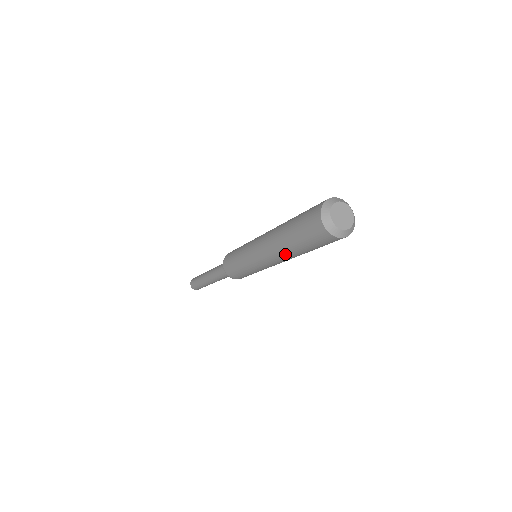
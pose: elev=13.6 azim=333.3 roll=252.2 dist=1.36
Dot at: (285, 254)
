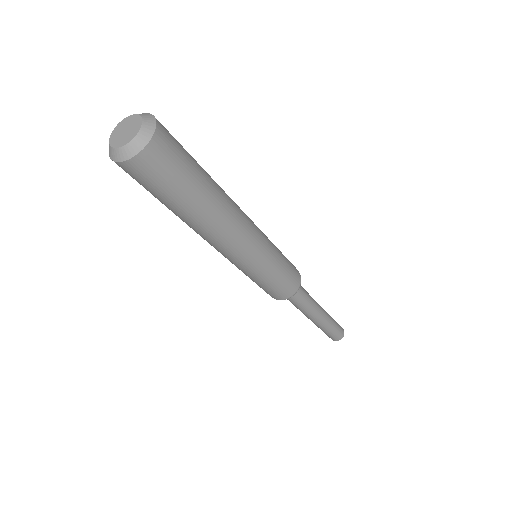
Dot at: (190, 226)
